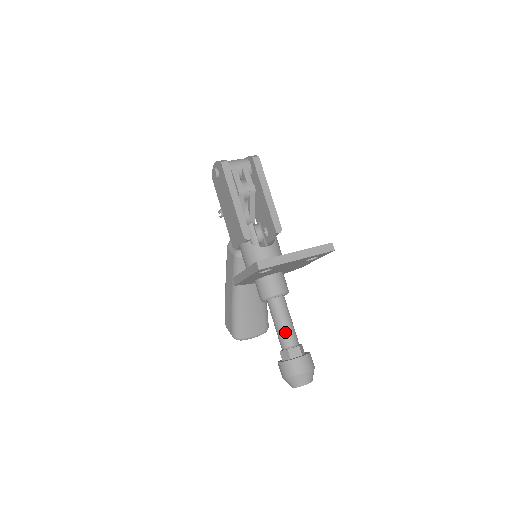
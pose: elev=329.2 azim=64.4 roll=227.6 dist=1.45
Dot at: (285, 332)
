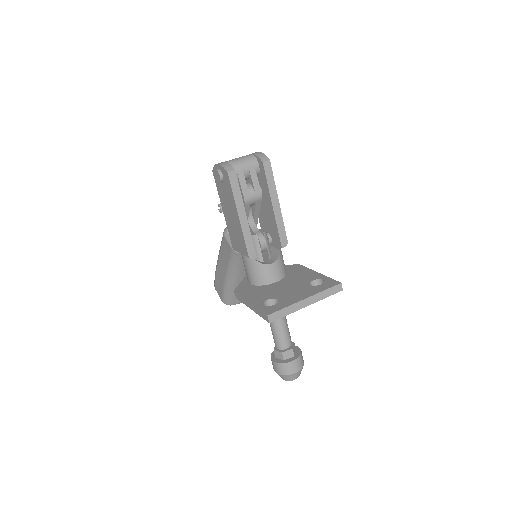
Dot at: (281, 337)
